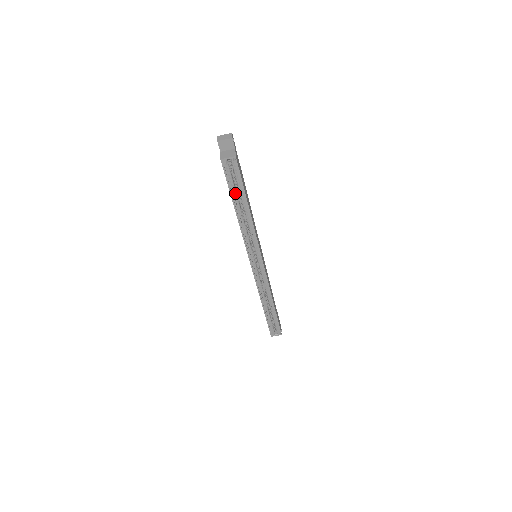
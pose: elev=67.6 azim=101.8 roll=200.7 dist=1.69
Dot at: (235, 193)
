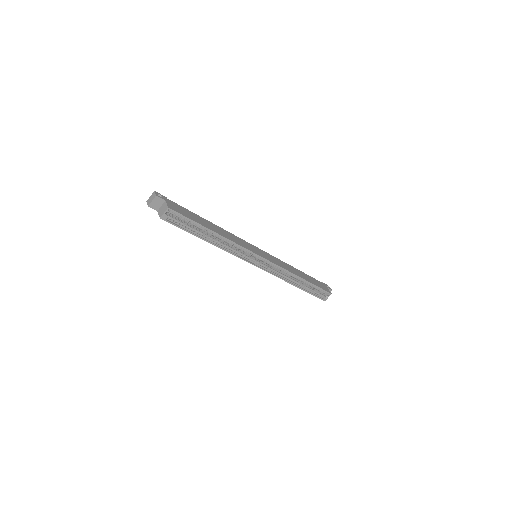
Dot at: (194, 230)
